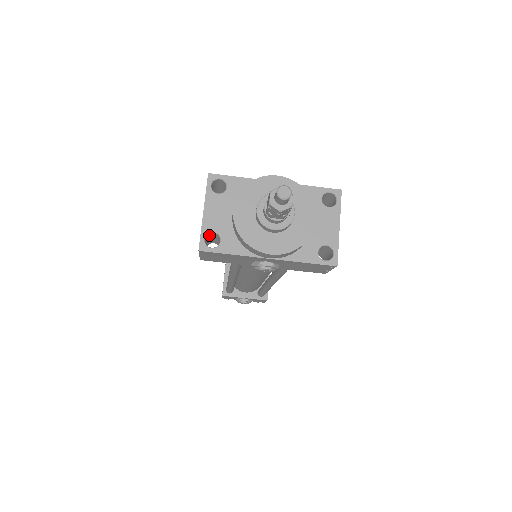
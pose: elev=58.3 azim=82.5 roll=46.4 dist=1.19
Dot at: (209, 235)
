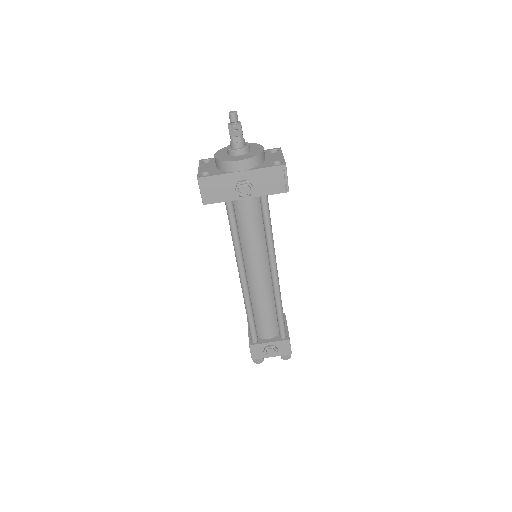
Dot at: occluded
